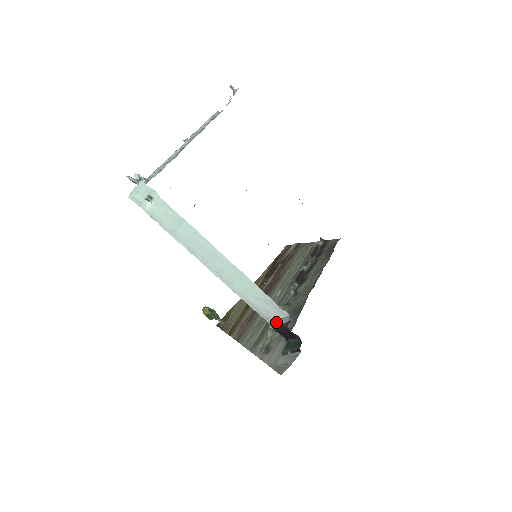
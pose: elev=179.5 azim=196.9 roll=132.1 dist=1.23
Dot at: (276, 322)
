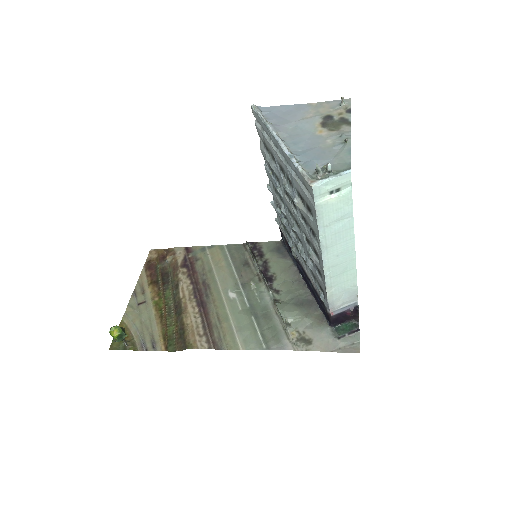
Dot at: (339, 310)
